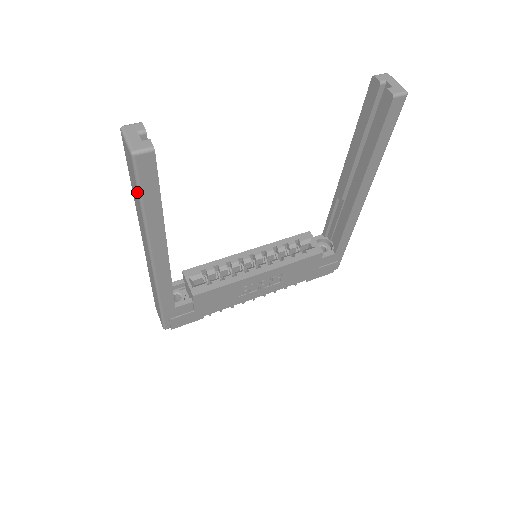
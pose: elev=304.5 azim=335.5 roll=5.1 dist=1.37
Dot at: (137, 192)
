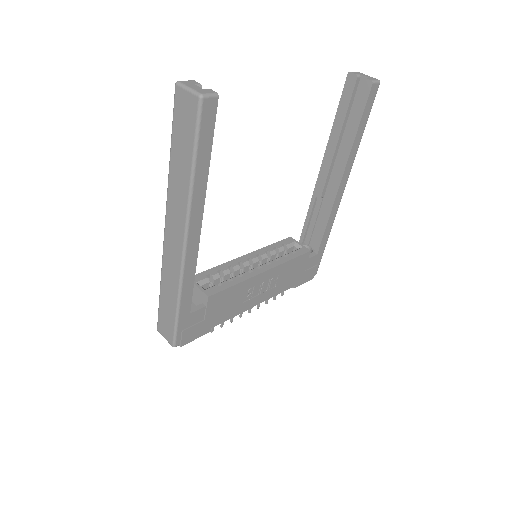
Dot at: (192, 147)
